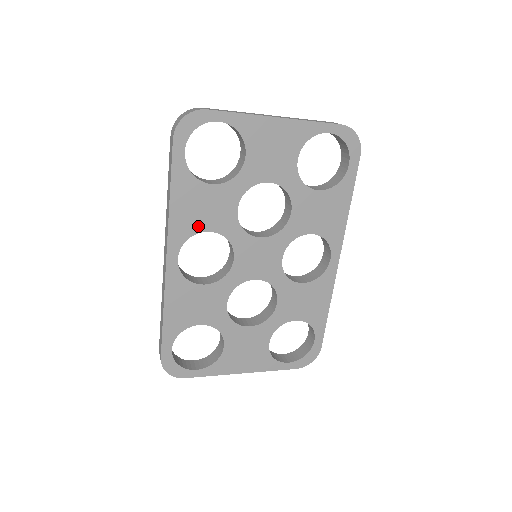
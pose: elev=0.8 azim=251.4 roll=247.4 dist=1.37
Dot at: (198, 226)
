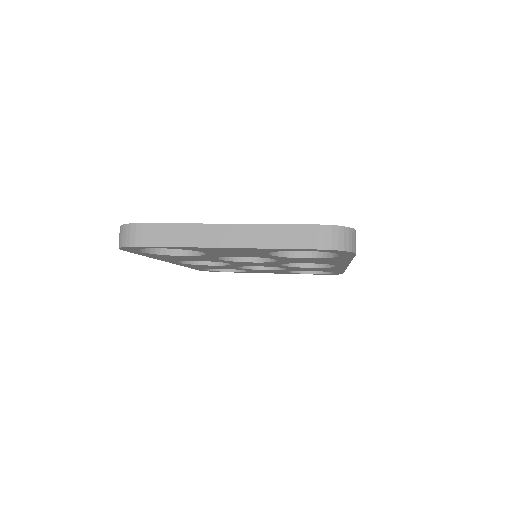
Dot at: (185, 260)
